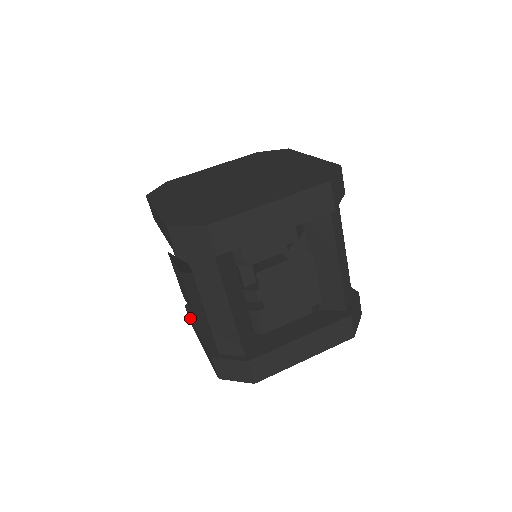
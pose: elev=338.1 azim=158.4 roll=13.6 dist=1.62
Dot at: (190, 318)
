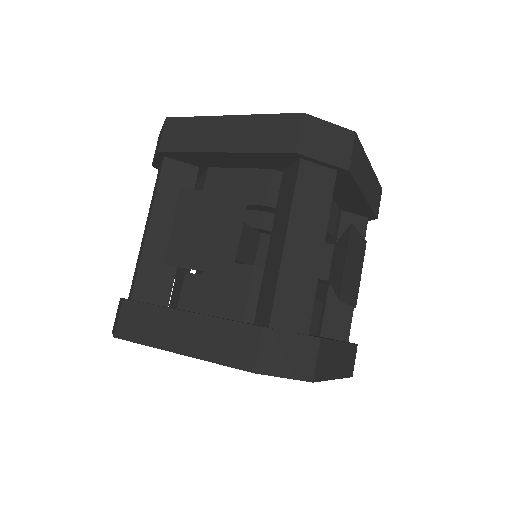
Dot at: (143, 311)
